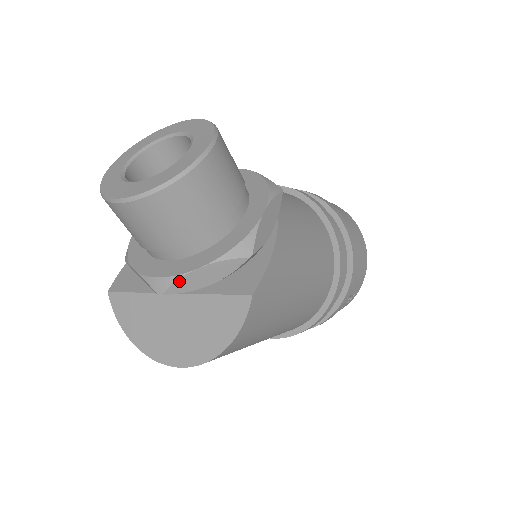
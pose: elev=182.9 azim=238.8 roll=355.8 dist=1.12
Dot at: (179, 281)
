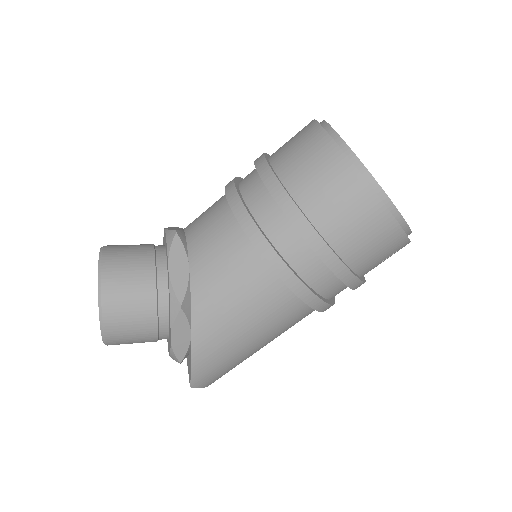
Dot at: occluded
